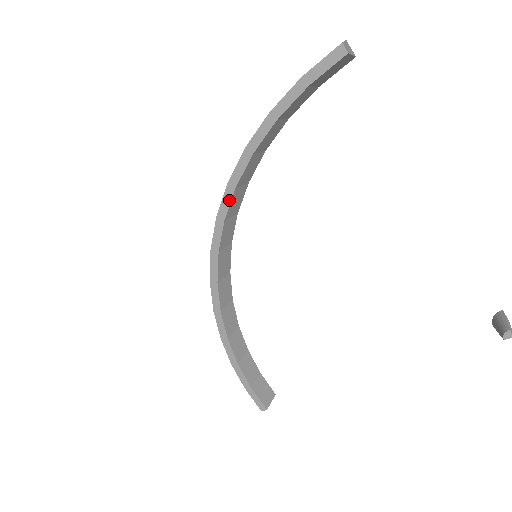
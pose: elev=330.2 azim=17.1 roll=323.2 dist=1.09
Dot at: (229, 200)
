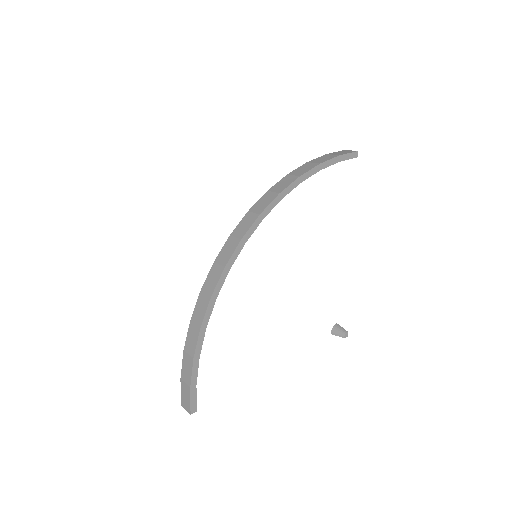
Dot at: (274, 205)
